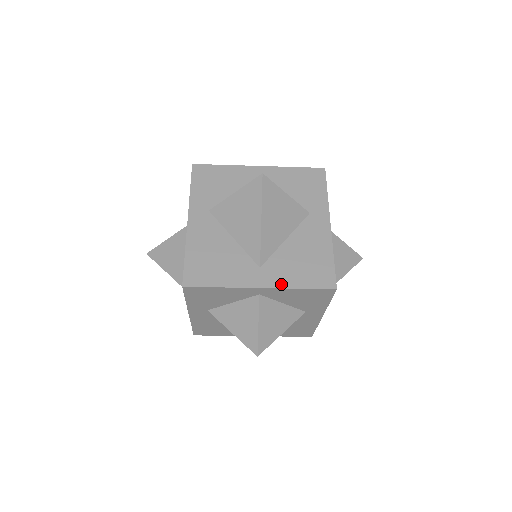
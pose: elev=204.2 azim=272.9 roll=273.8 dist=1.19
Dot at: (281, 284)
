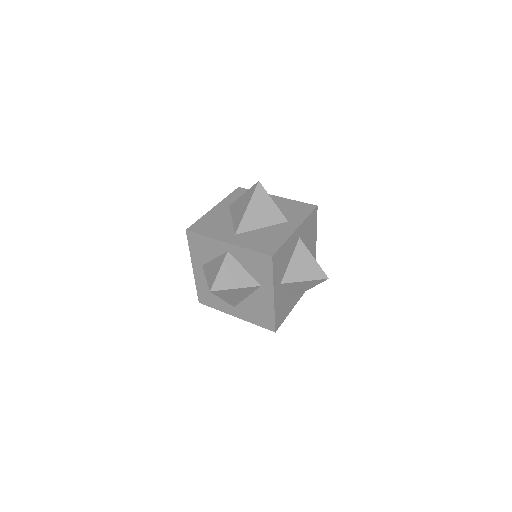
Dot at: (246, 319)
